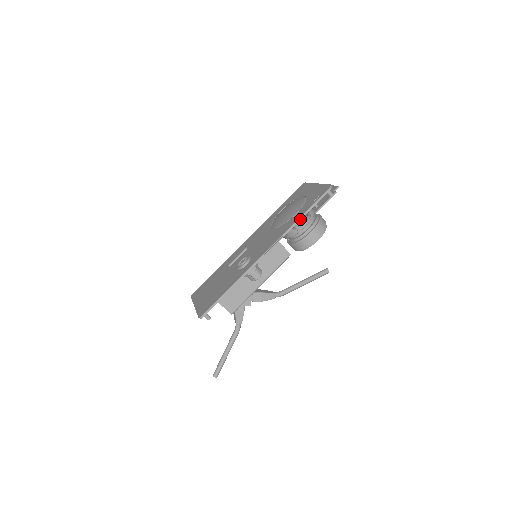
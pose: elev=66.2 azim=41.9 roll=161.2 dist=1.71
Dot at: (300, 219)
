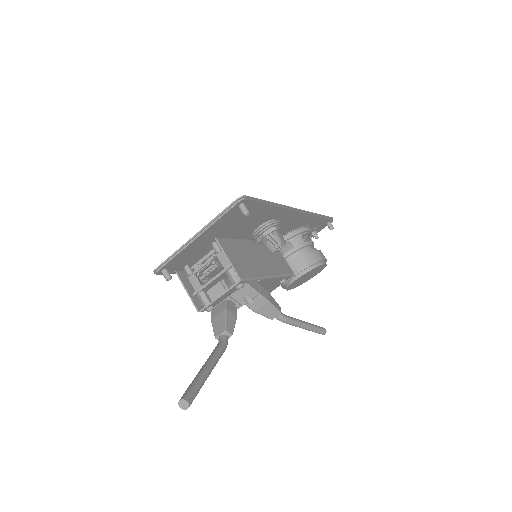
Dot at: (319, 216)
